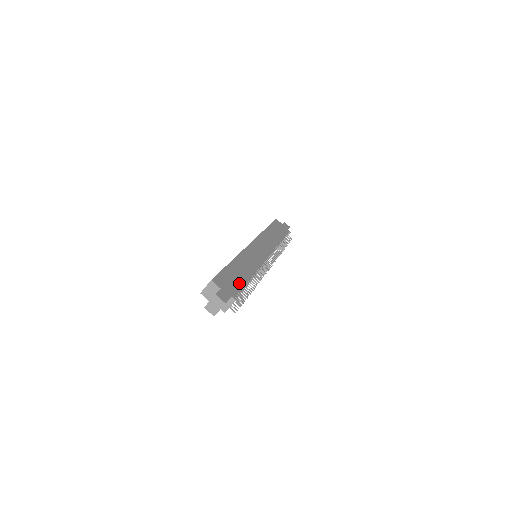
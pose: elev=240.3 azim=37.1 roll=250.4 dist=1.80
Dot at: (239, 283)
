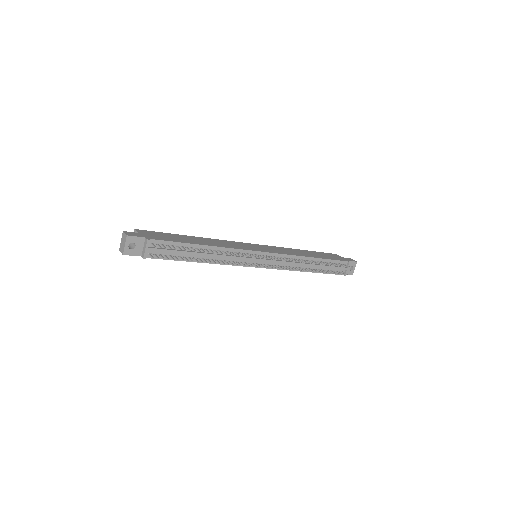
Dot at: (175, 240)
